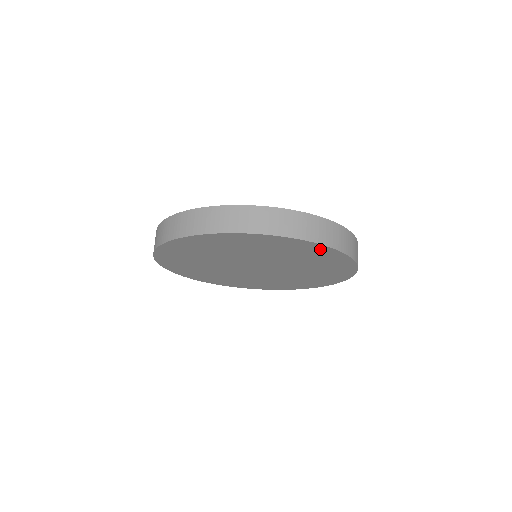
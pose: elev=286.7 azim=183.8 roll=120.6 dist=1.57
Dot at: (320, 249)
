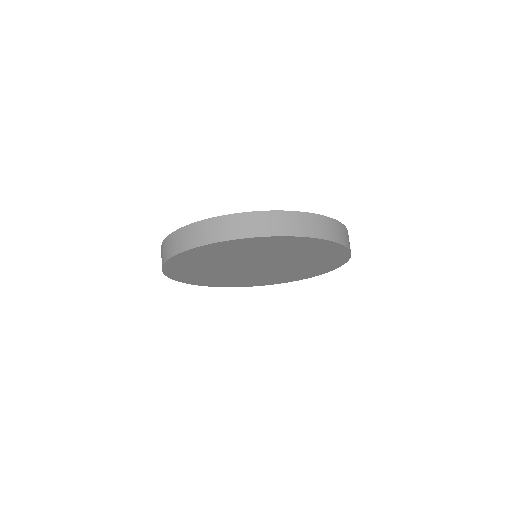
Dot at: (319, 243)
